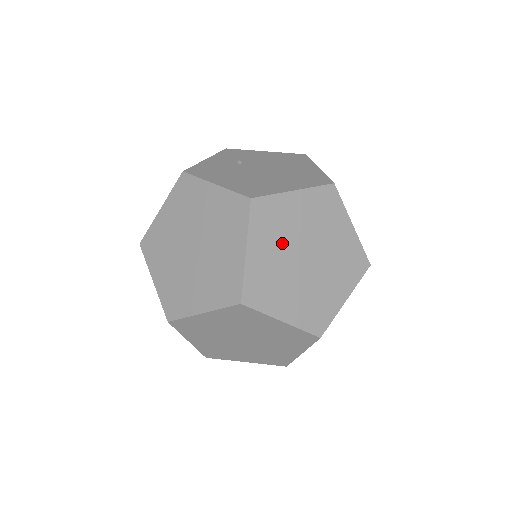
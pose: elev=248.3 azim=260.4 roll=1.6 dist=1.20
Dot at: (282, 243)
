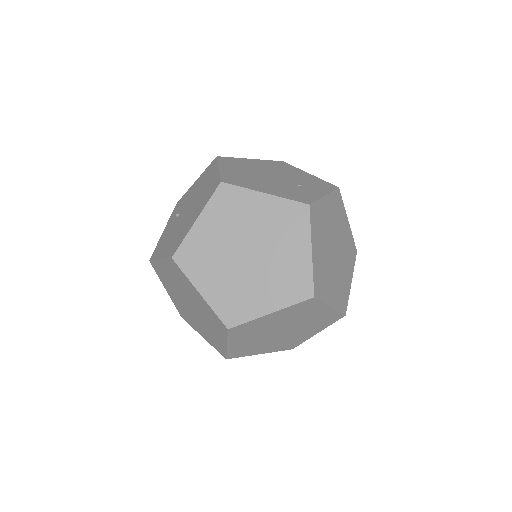
Dot at: (220, 263)
